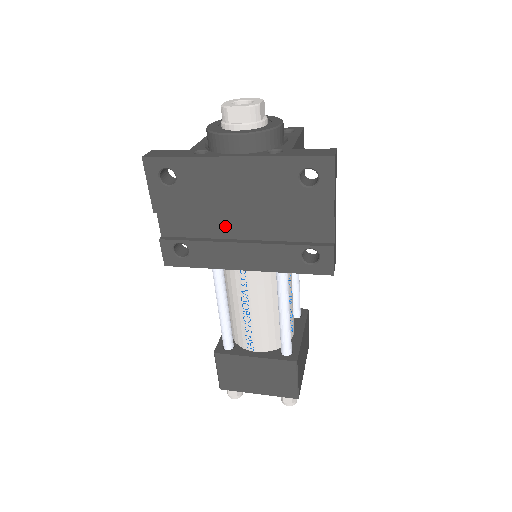
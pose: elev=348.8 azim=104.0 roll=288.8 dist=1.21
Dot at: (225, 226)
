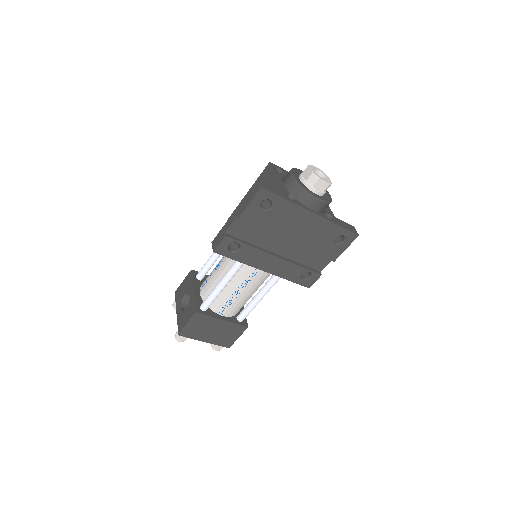
Dot at: (272, 243)
